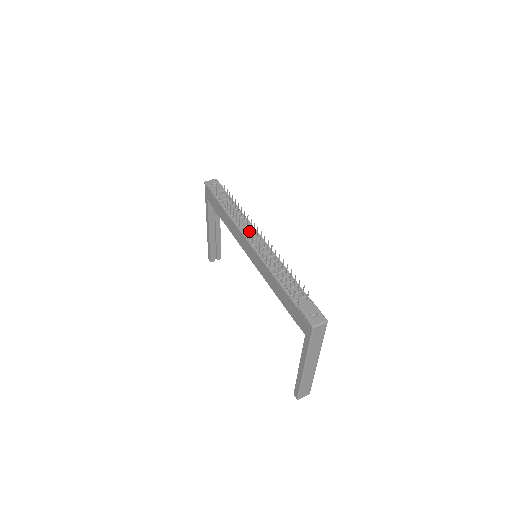
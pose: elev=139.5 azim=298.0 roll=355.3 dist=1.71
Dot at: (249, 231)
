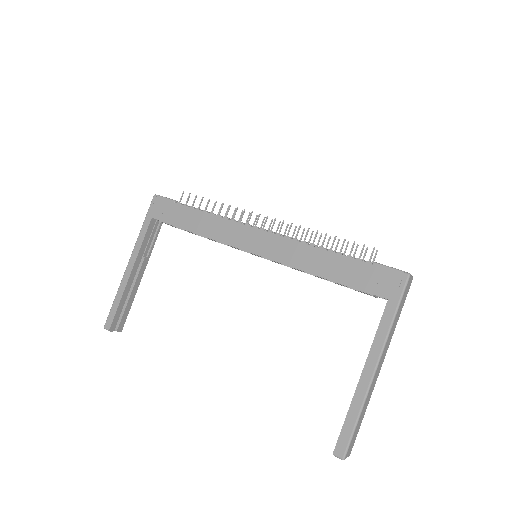
Dot at: (259, 215)
